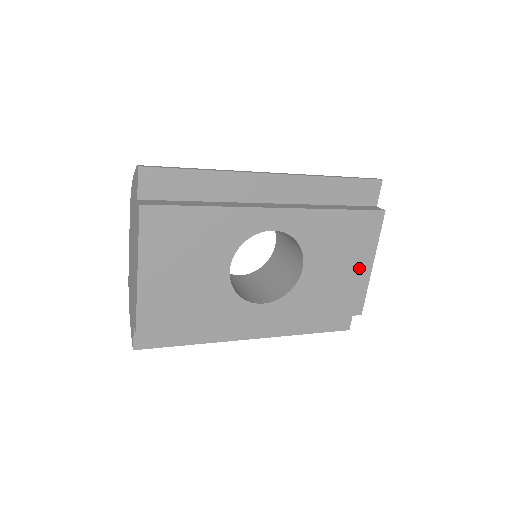
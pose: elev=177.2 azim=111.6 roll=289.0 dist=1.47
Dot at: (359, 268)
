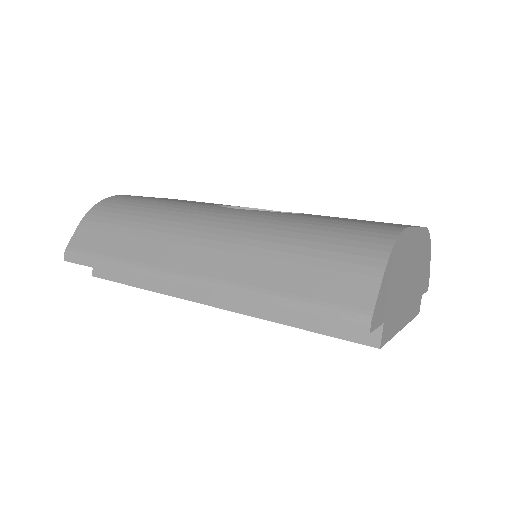
Dot at: occluded
